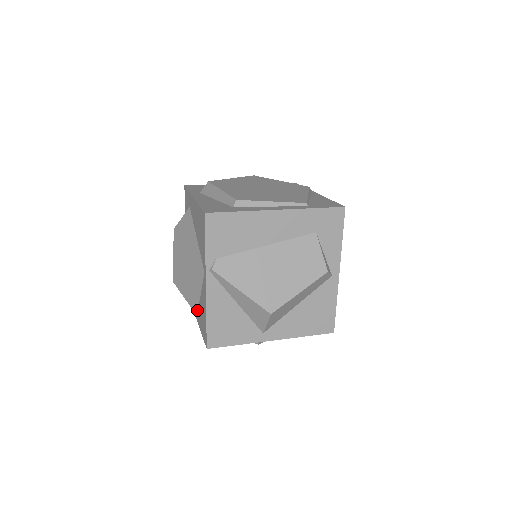
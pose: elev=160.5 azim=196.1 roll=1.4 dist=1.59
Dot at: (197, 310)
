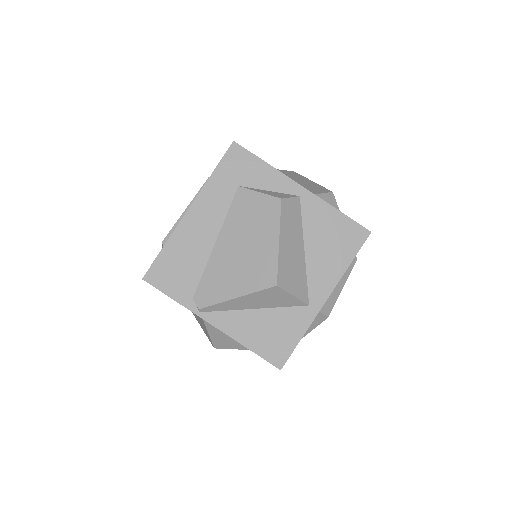
Dot at: occluded
